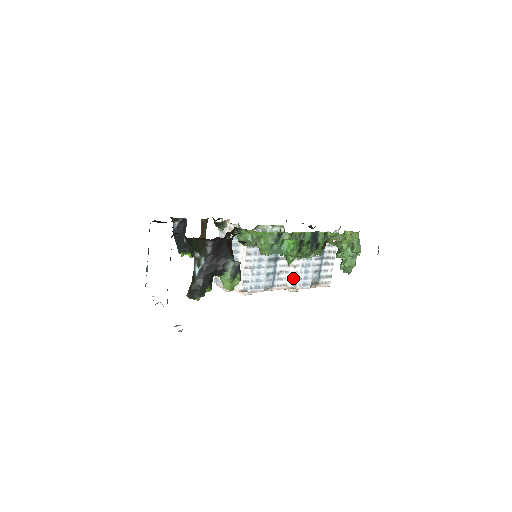
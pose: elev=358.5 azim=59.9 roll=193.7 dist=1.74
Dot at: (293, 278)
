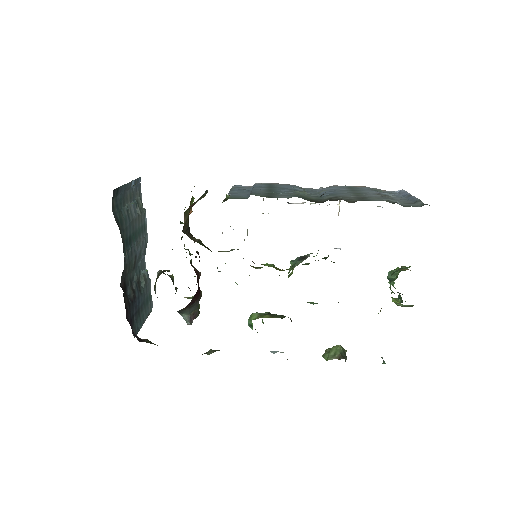
Dot at: occluded
